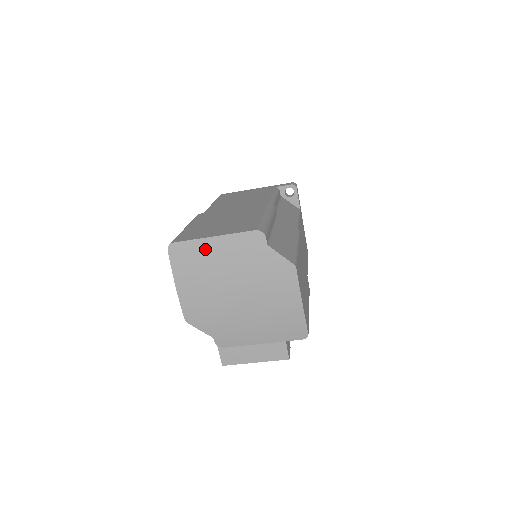
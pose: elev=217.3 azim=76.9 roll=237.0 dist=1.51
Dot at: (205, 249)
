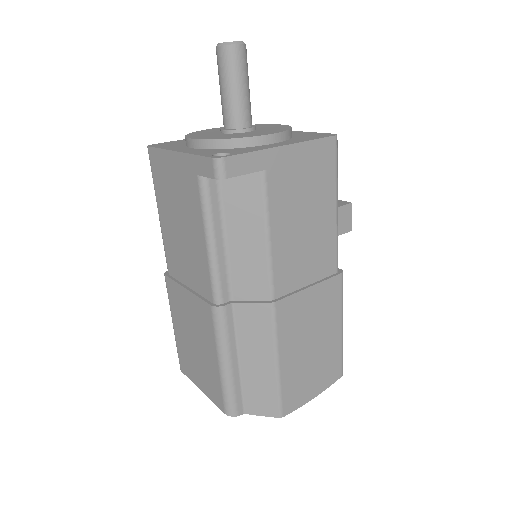
Dot at: occluded
